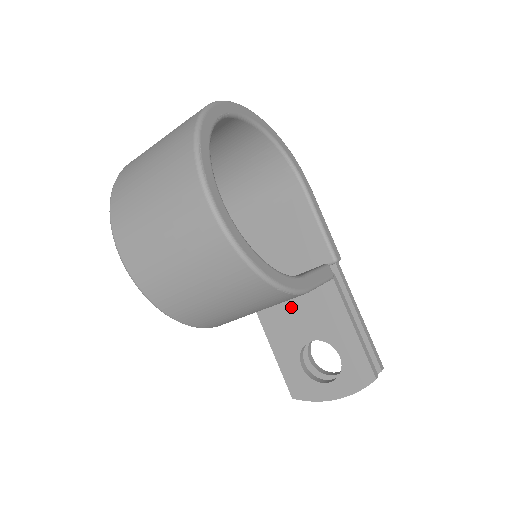
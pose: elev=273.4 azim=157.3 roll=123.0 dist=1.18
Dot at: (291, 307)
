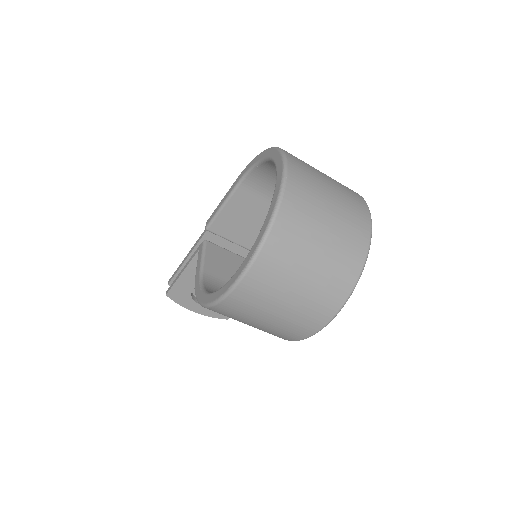
Dot at: occluded
